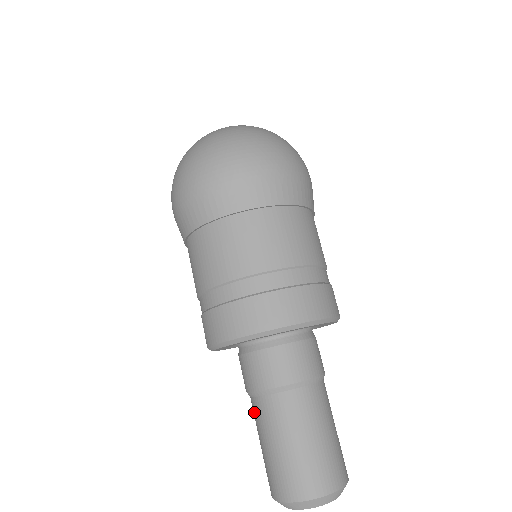
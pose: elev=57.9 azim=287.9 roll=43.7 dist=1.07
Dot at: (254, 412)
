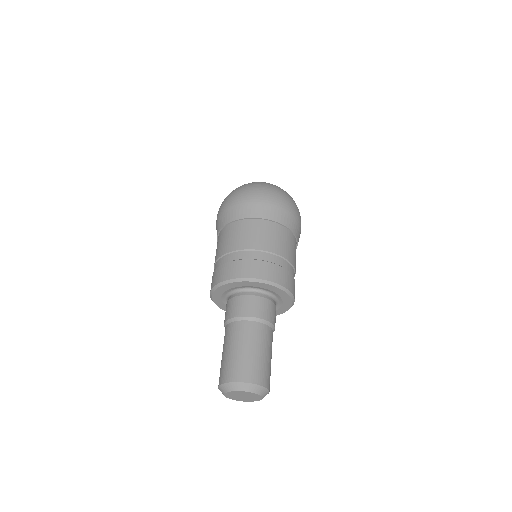
Dot at: (226, 333)
